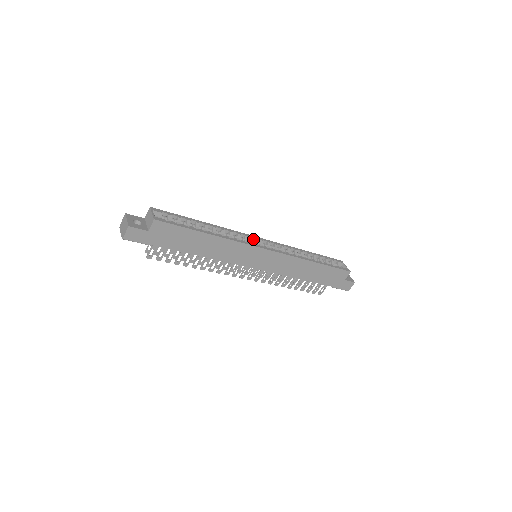
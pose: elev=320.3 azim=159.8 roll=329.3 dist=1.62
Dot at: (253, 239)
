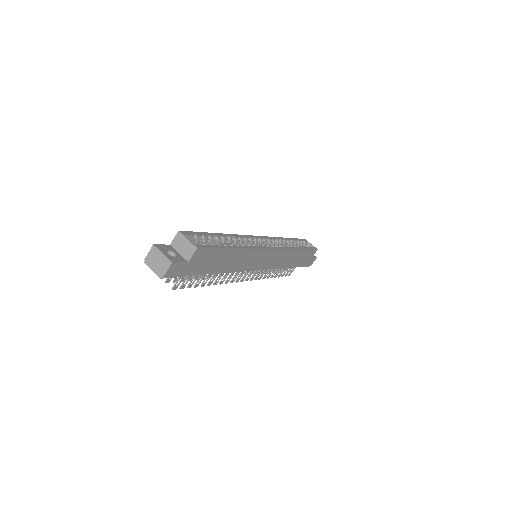
Dot at: (256, 240)
